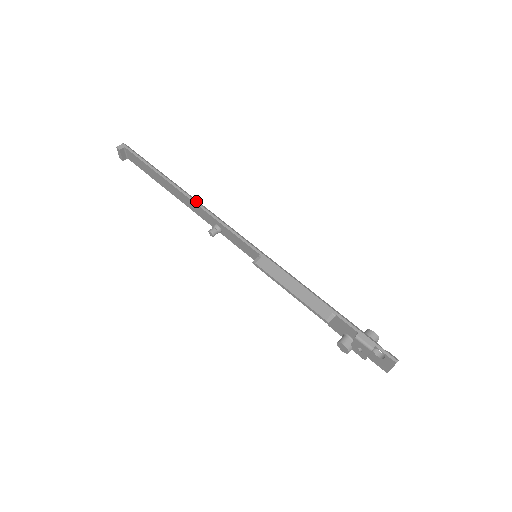
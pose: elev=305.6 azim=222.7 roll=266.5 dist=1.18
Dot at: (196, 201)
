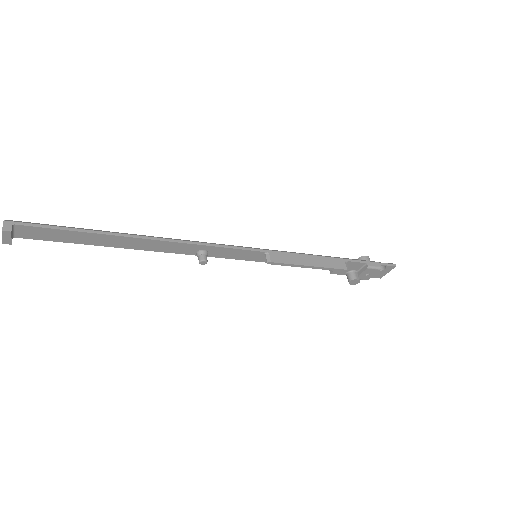
Dot at: (168, 239)
